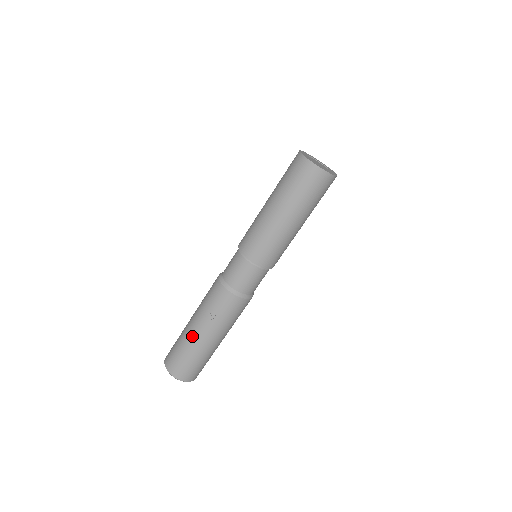
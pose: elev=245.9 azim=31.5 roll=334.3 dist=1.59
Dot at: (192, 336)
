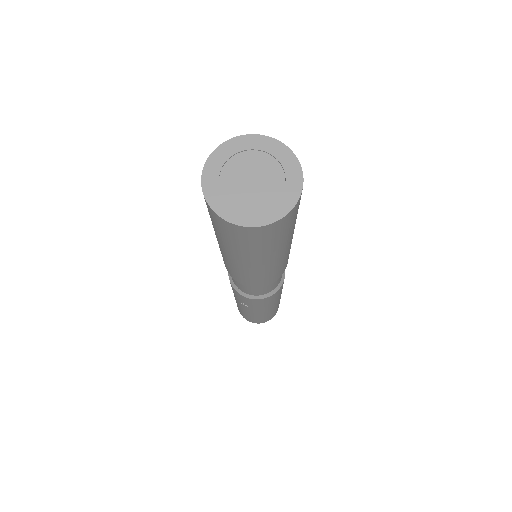
Dot at: occluded
